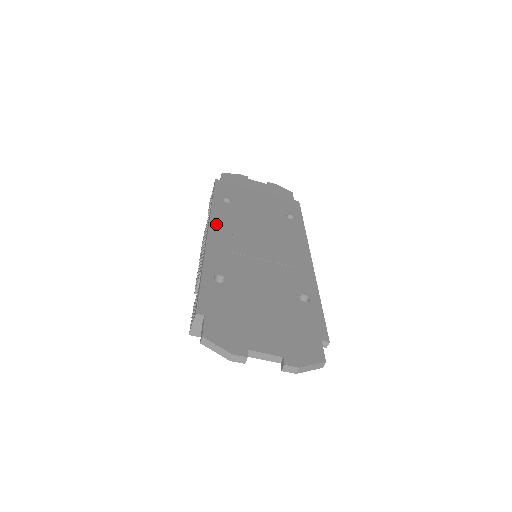
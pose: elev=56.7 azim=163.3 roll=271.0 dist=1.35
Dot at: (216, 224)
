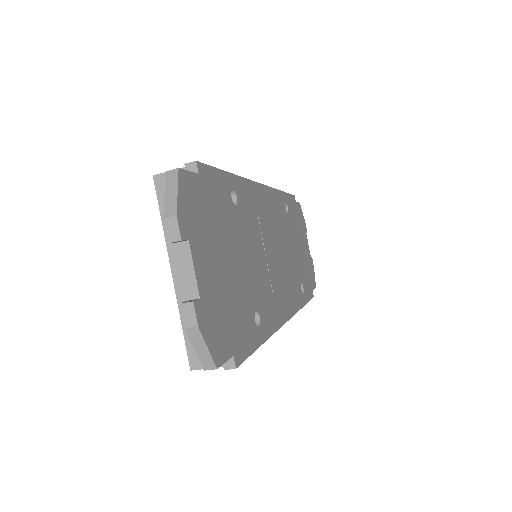
Dot at: (269, 194)
